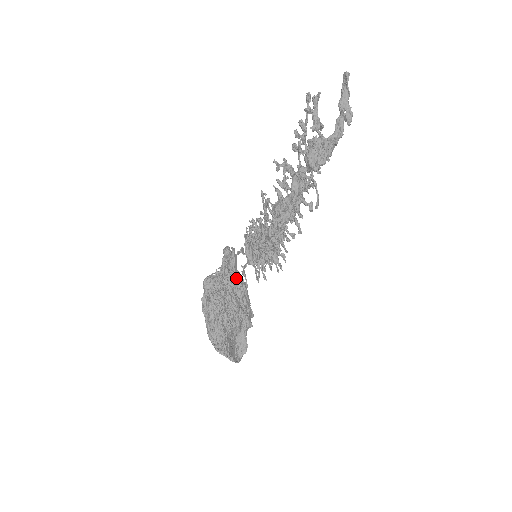
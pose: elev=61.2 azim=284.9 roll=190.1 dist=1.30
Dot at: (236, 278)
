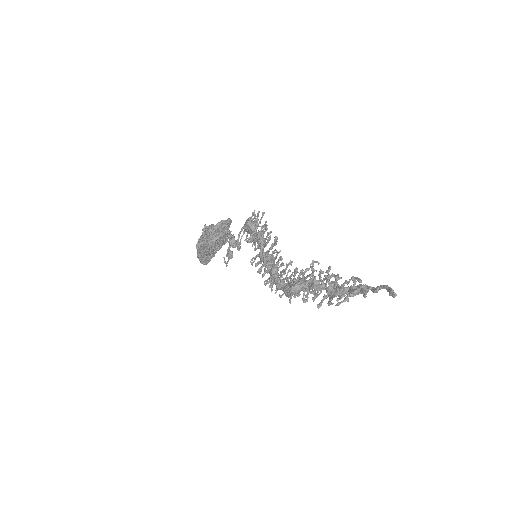
Dot at: occluded
